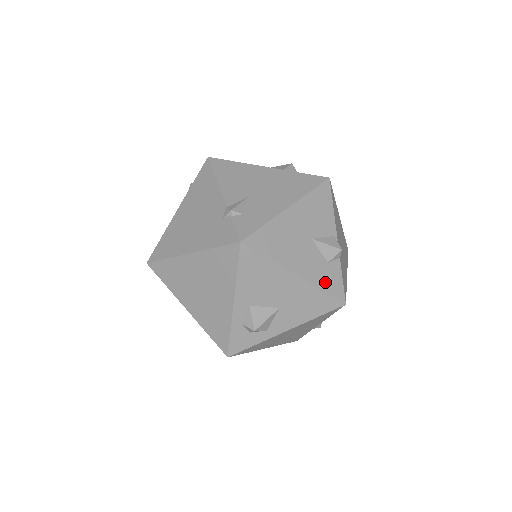
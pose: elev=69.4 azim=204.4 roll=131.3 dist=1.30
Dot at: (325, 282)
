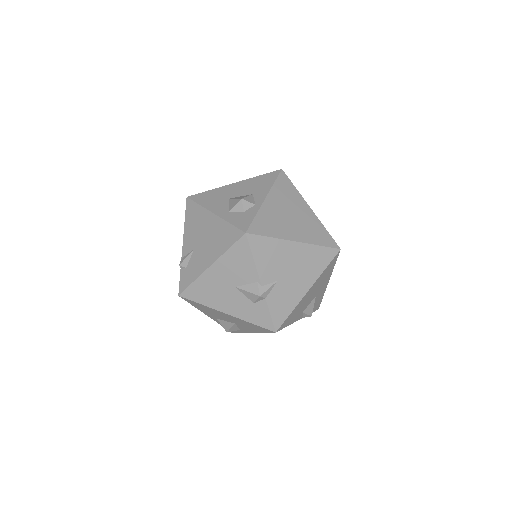
Dot at: (253, 317)
